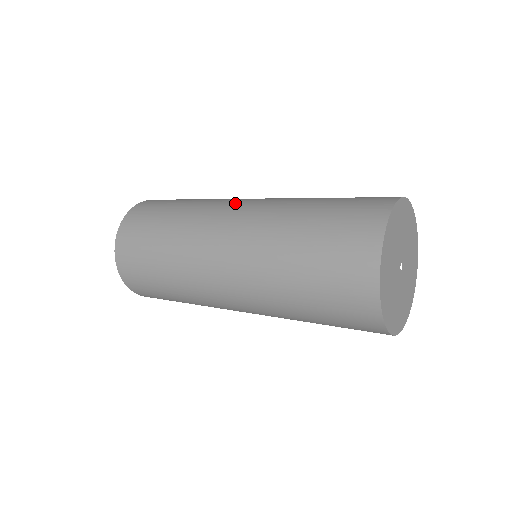
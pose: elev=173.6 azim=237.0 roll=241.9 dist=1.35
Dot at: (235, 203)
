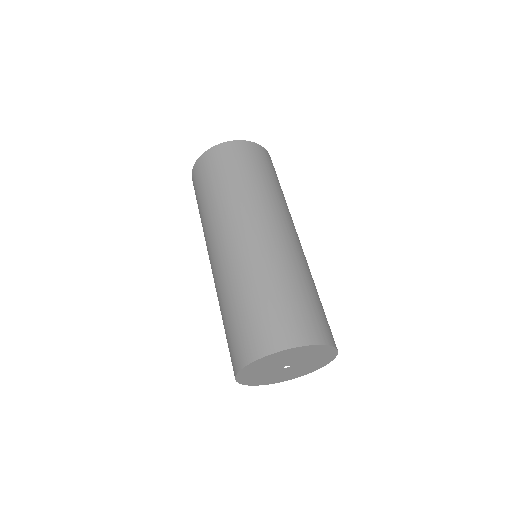
Dot at: (249, 225)
